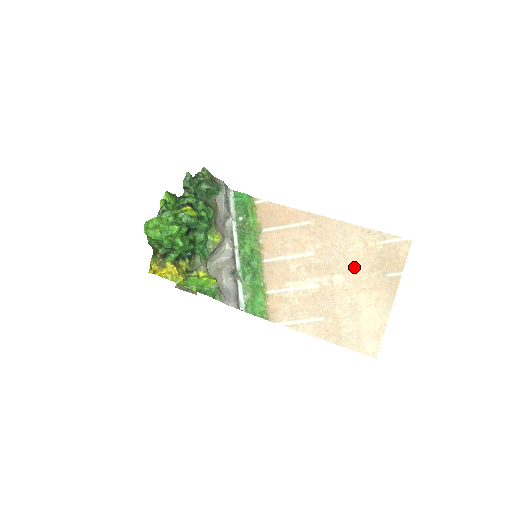
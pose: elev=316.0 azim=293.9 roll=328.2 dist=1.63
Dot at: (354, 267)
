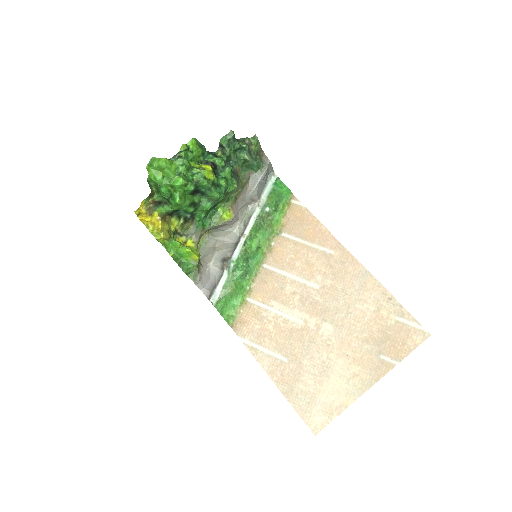
Dot at: (351, 326)
